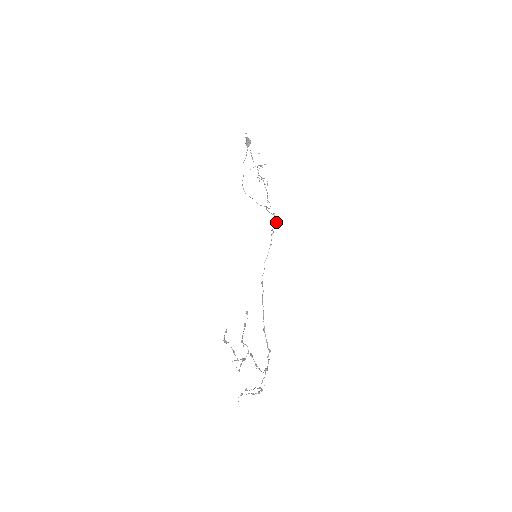
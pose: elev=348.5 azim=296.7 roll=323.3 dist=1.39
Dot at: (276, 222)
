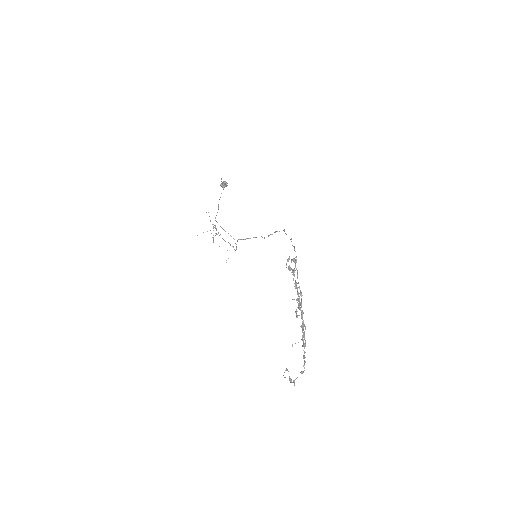
Dot at: occluded
